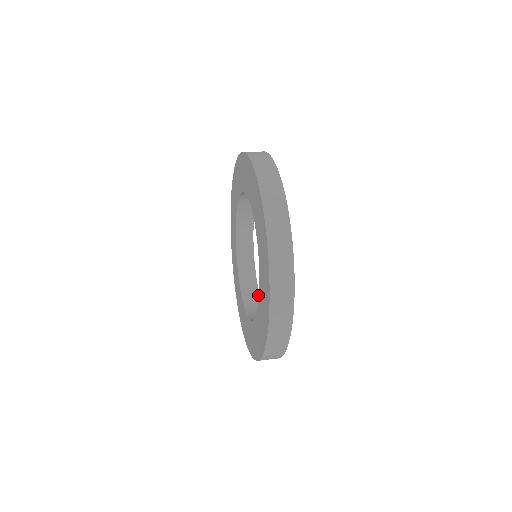
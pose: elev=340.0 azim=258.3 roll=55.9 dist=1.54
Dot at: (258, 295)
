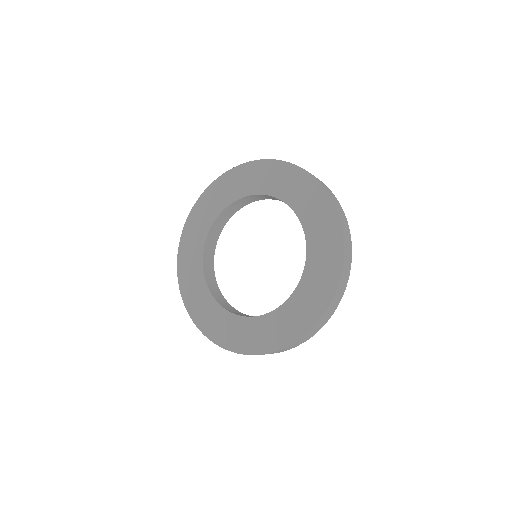
Dot at: (216, 282)
